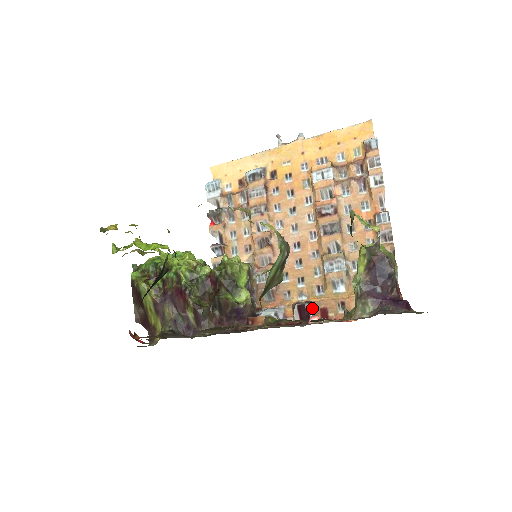
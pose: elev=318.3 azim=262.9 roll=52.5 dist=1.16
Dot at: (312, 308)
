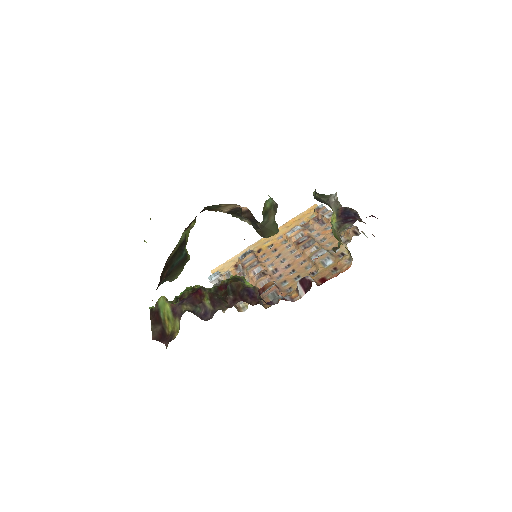
Dot at: (311, 278)
